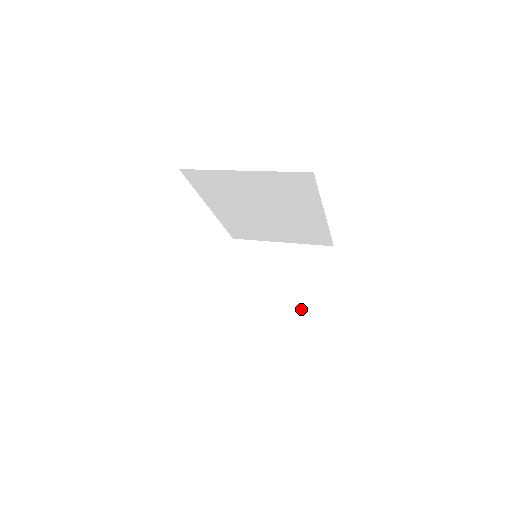
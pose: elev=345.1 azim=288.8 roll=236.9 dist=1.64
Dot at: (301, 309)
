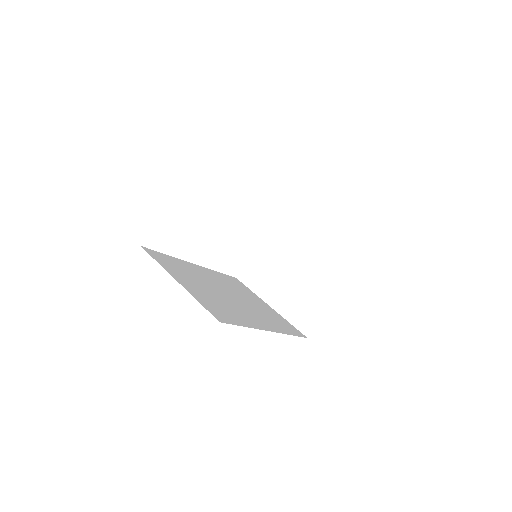
Dot at: (301, 310)
